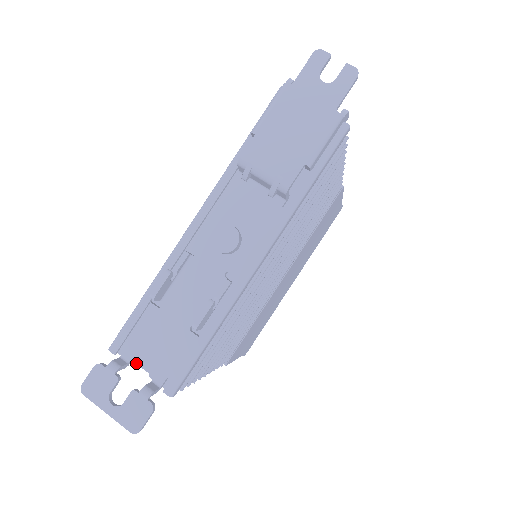
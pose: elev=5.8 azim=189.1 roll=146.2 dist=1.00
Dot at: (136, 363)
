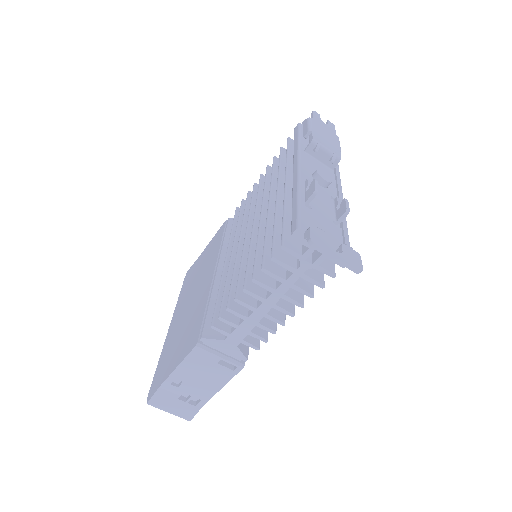
Dot at: occluded
